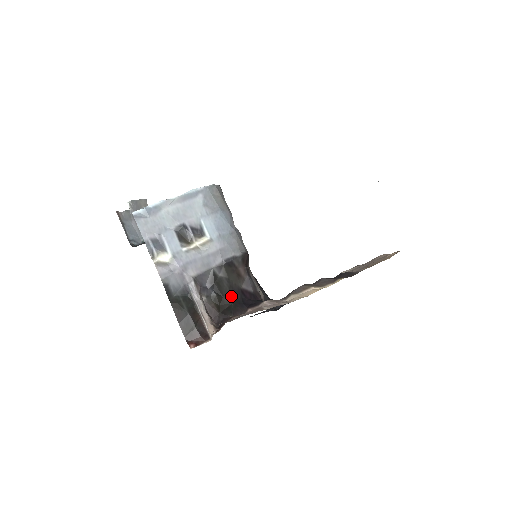
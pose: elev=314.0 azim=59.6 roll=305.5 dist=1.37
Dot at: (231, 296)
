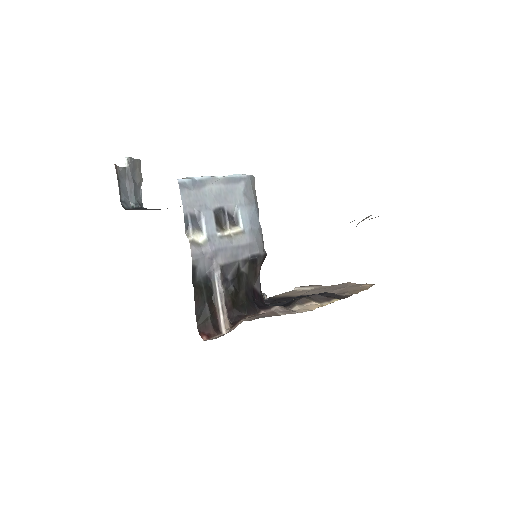
Dot at: (245, 293)
